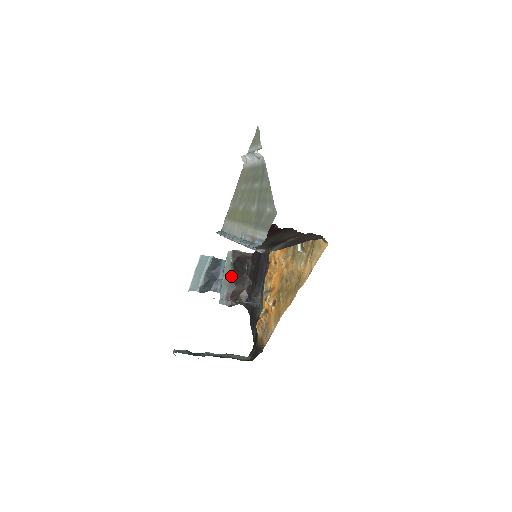
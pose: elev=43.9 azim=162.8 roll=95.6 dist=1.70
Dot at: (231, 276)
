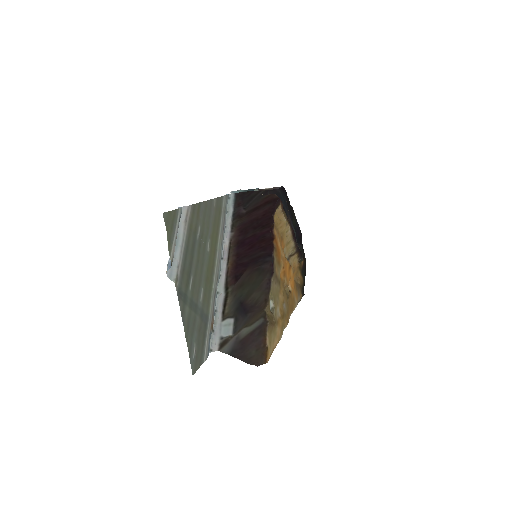
Dot at: occluded
